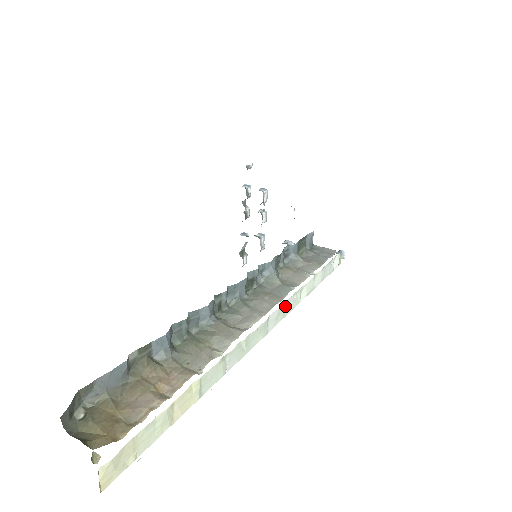
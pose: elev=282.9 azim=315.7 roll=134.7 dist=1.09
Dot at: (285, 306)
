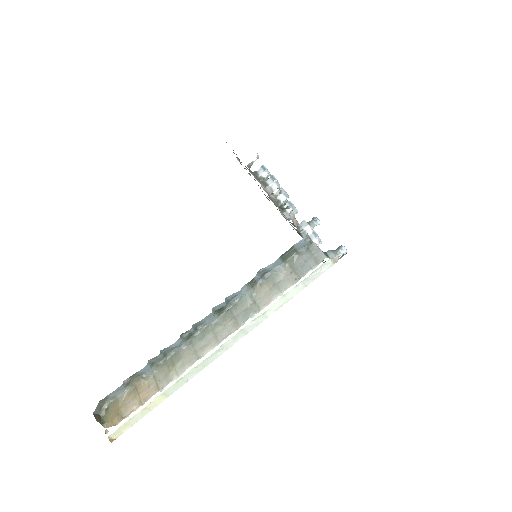
Dot at: (243, 331)
